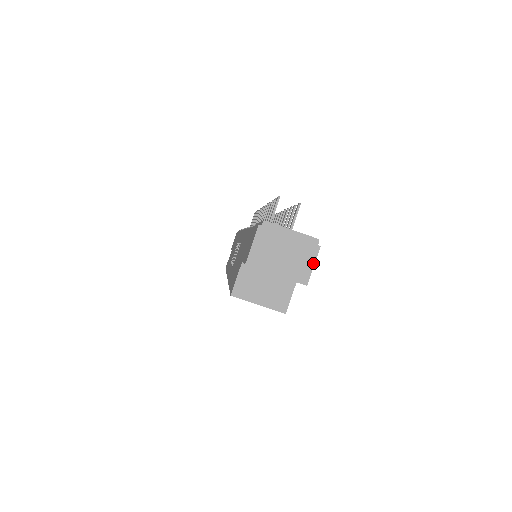
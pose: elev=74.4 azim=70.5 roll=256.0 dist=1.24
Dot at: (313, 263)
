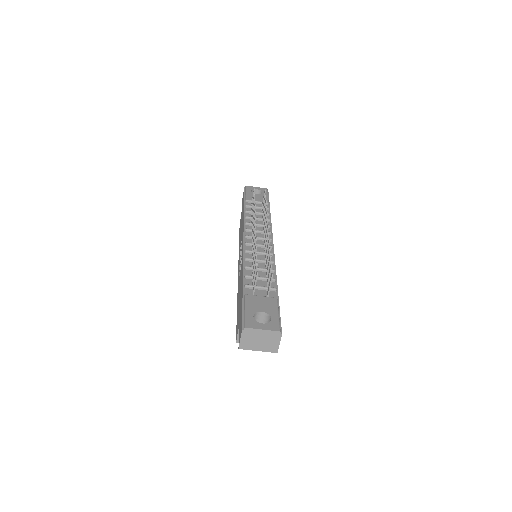
Dot at: (279, 343)
